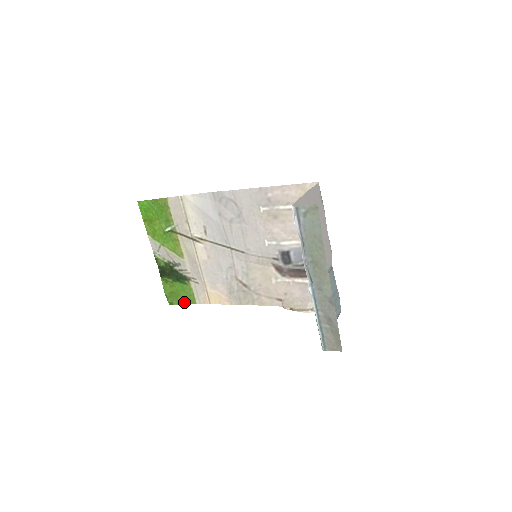
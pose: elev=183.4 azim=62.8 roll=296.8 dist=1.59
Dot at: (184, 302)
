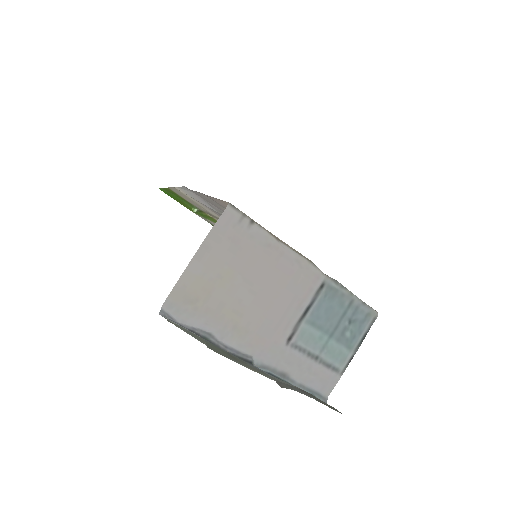
Dot at: occluded
